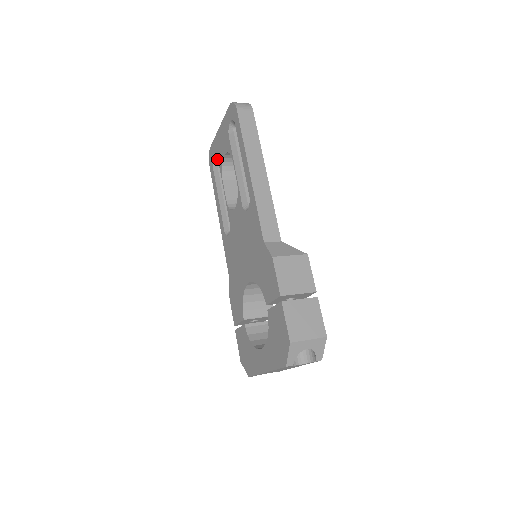
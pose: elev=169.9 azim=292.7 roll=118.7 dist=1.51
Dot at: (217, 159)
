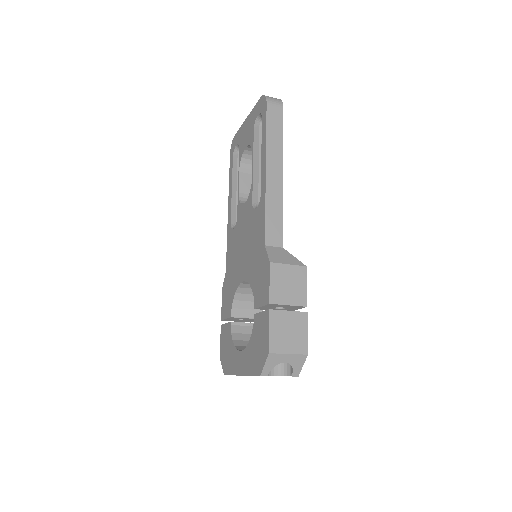
Dot at: occluded
